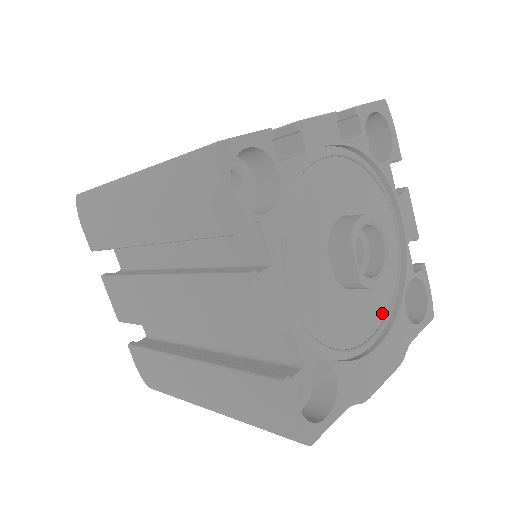
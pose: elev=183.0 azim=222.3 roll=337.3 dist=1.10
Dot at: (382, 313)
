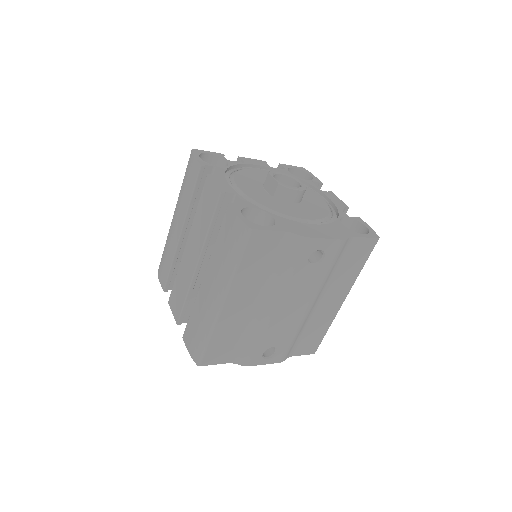
Dot at: (317, 217)
